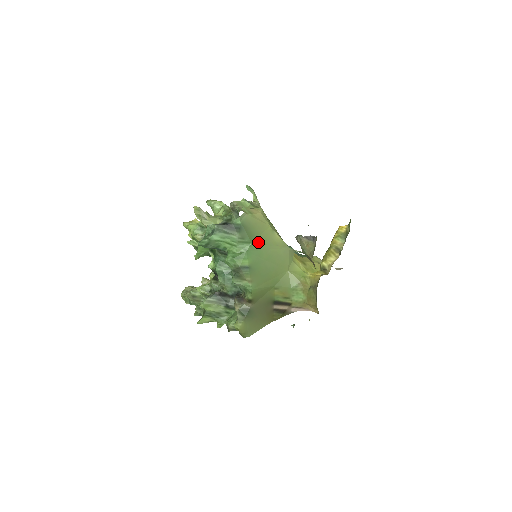
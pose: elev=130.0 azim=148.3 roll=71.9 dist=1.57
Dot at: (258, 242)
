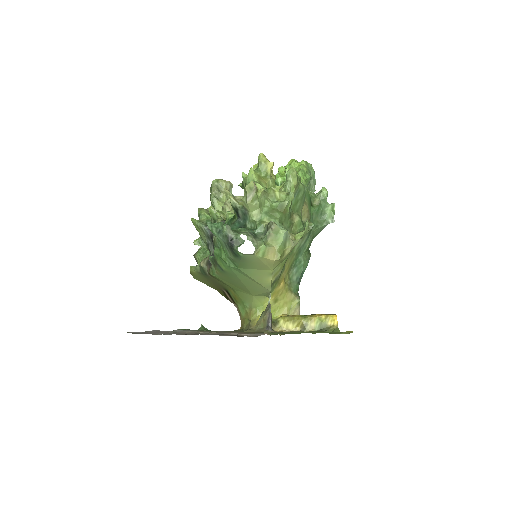
Dot at: (245, 271)
